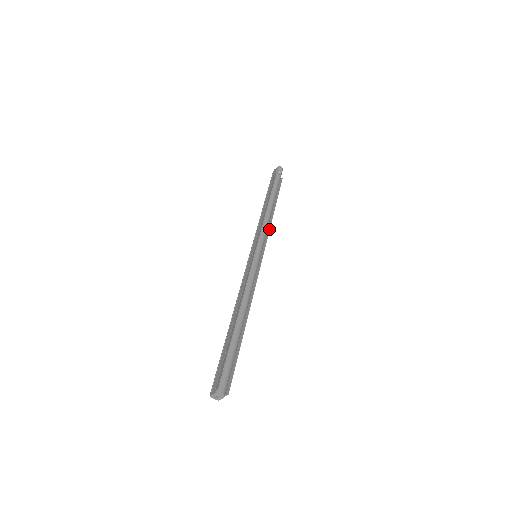
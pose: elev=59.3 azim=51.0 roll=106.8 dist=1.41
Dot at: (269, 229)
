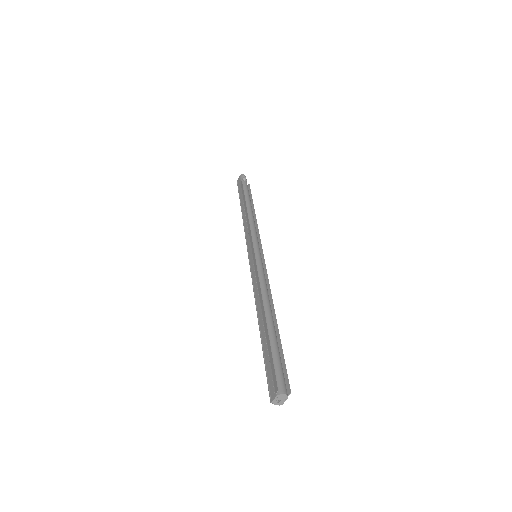
Dot at: (258, 229)
